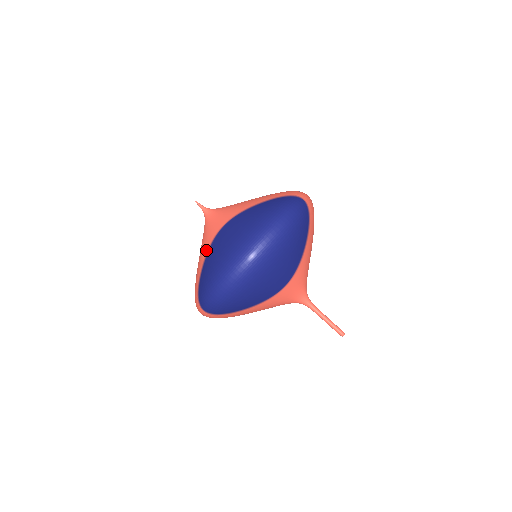
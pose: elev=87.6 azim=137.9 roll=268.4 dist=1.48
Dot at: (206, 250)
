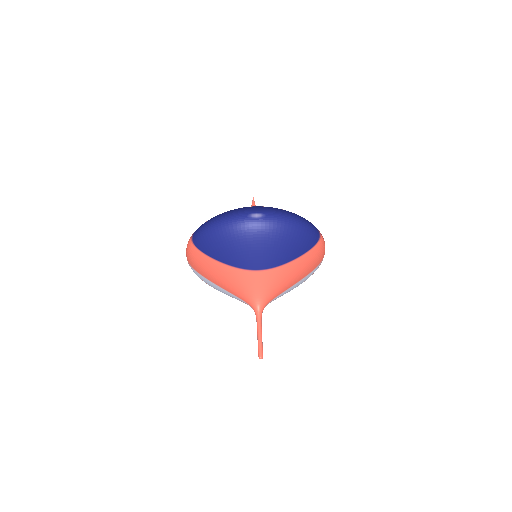
Dot at: occluded
